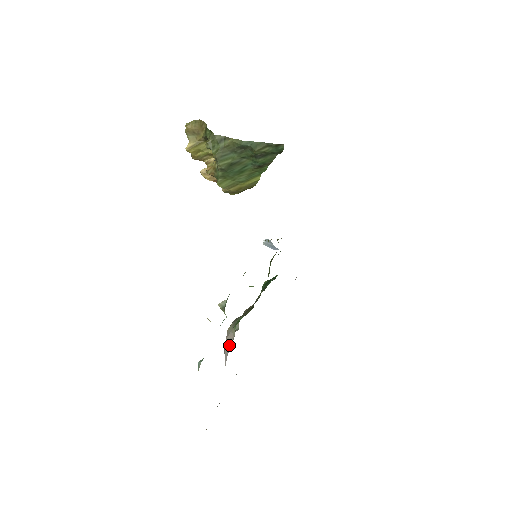
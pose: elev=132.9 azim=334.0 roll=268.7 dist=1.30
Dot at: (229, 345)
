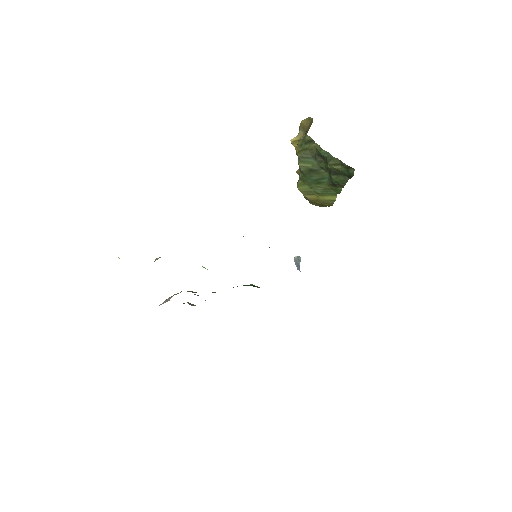
Dot at: (161, 304)
